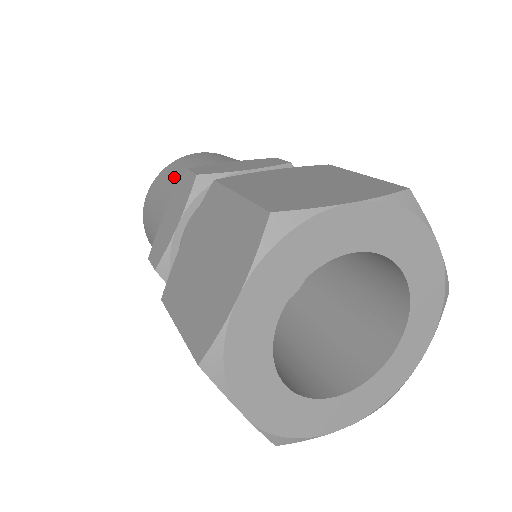
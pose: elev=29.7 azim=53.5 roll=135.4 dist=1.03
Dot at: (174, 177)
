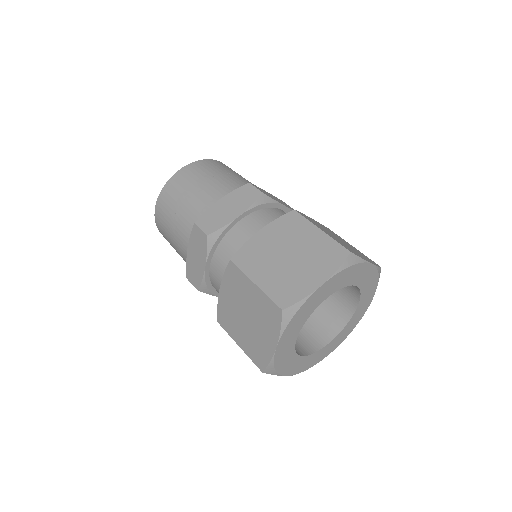
Dot at: (219, 175)
